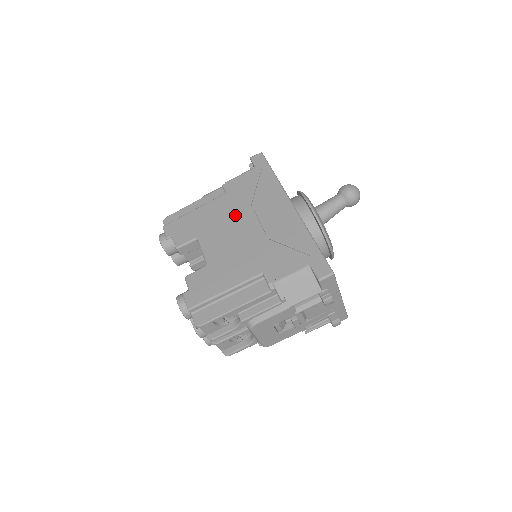
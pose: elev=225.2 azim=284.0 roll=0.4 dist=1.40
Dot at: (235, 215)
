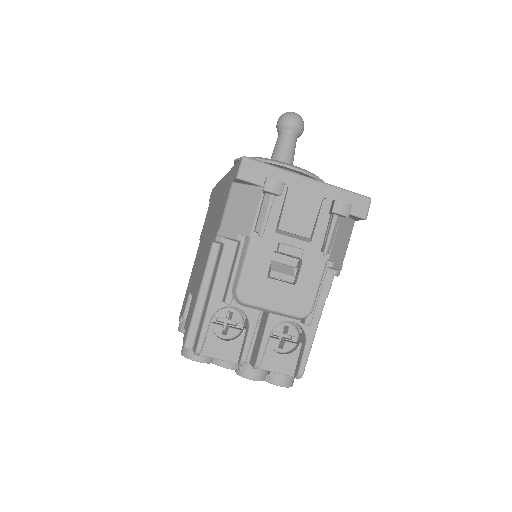
Dot at: (203, 241)
